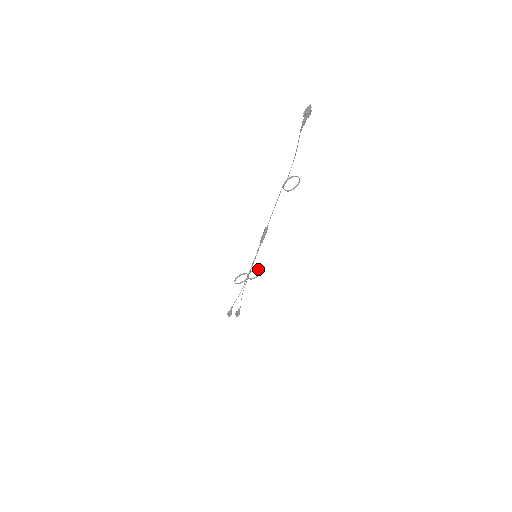
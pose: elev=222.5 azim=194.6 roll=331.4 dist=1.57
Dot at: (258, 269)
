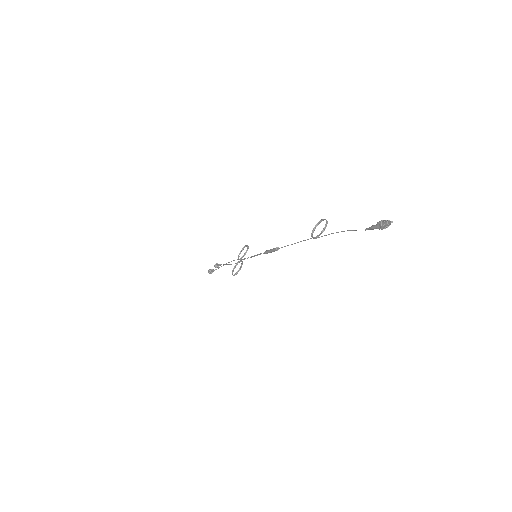
Dot at: occluded
